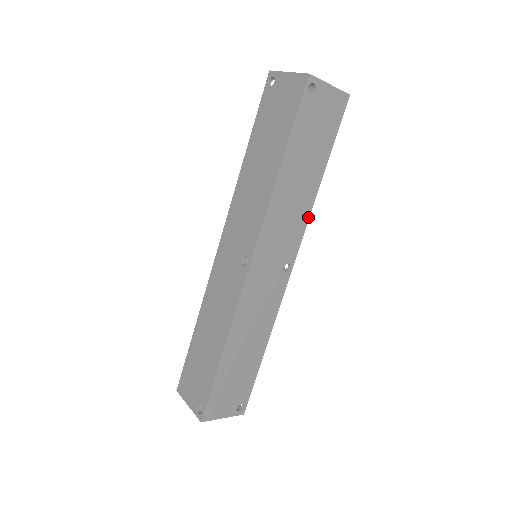
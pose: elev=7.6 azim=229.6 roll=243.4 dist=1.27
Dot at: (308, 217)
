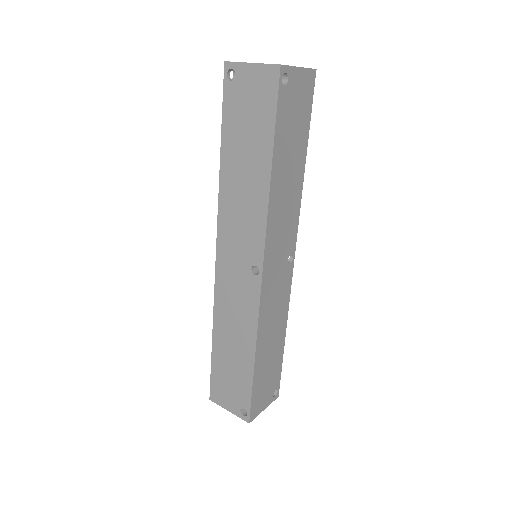
Dot at: (299, 205)
